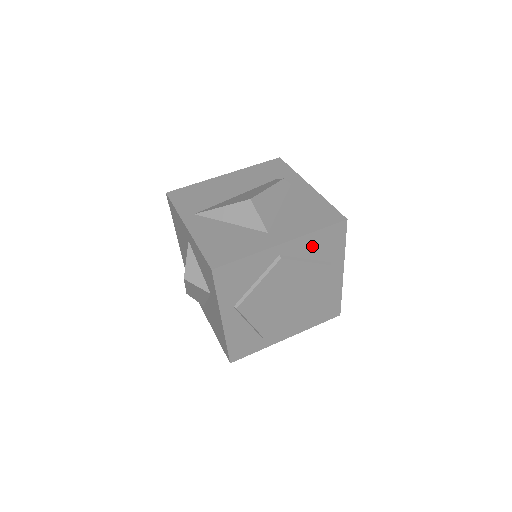
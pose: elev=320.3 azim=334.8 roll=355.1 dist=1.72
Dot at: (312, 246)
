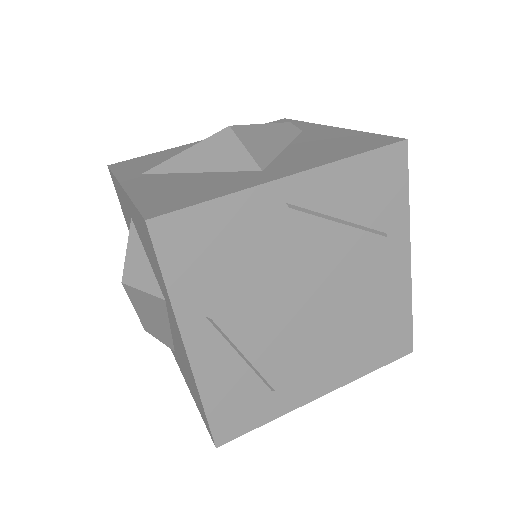
Dot at: (347, 191)
